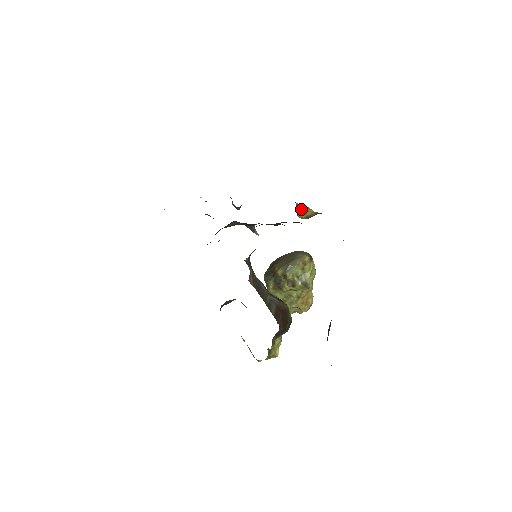
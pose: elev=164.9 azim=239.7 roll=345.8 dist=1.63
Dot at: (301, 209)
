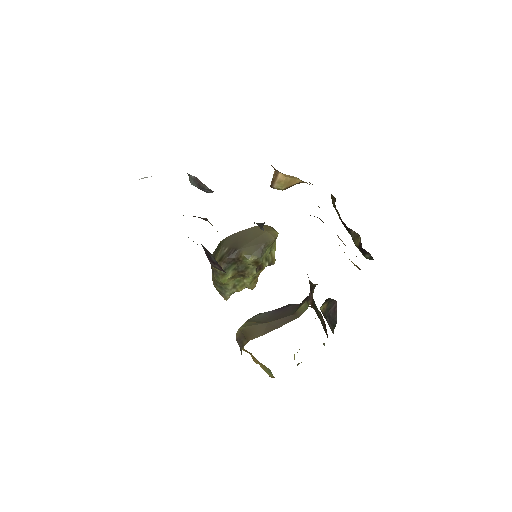
Dot at: (284, 179)
